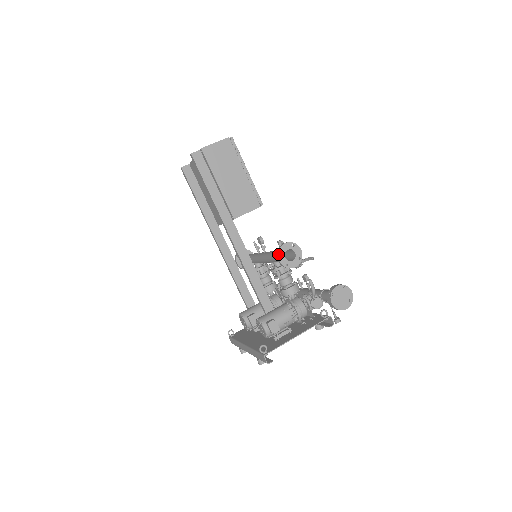
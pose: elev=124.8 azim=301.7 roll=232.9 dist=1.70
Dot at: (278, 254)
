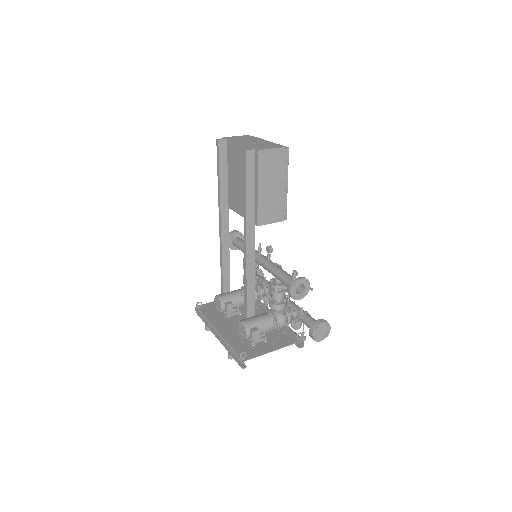
Dot at: (292, 286)
